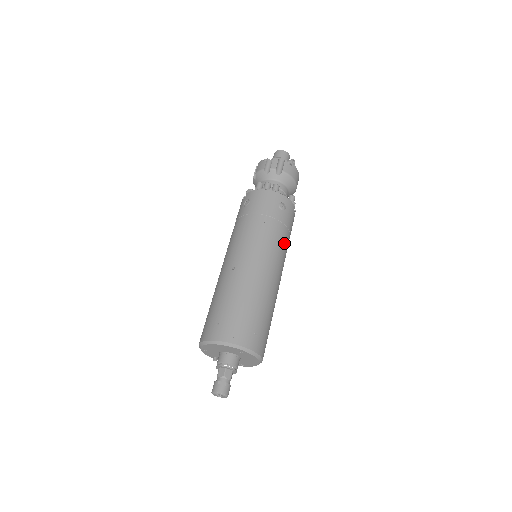
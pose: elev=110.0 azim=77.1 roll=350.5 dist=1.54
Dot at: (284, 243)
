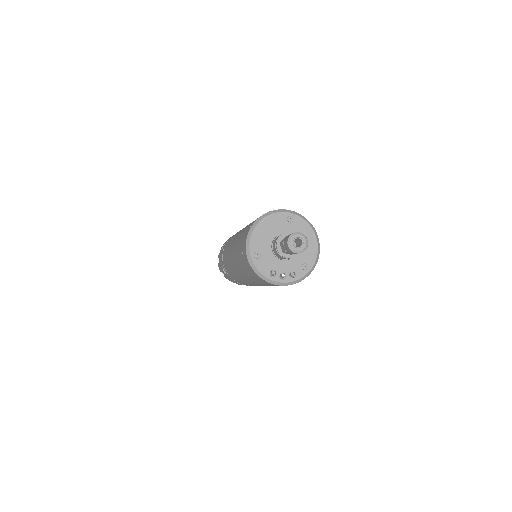
Dot at: occluded
